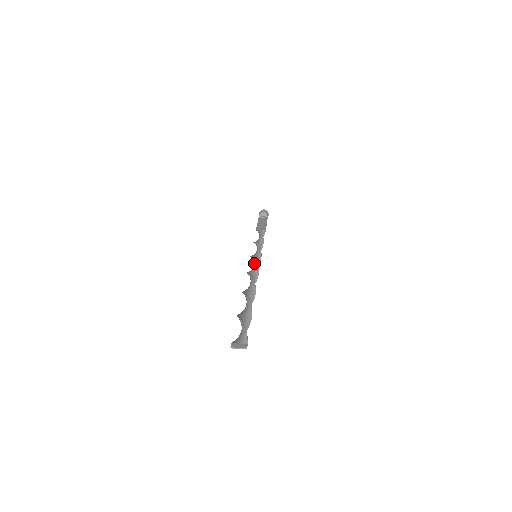
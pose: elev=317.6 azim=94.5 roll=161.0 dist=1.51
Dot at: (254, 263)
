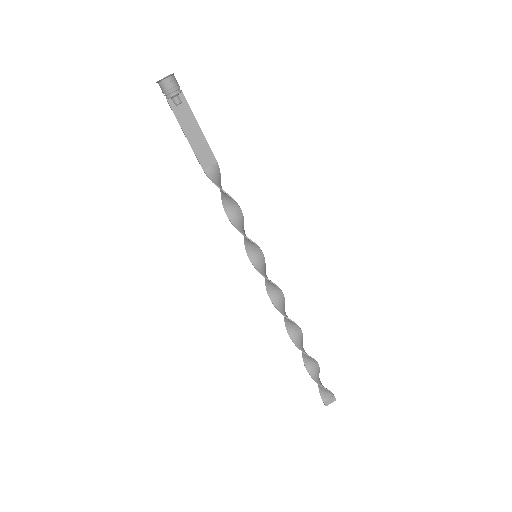
Dot at: (270, 283)
